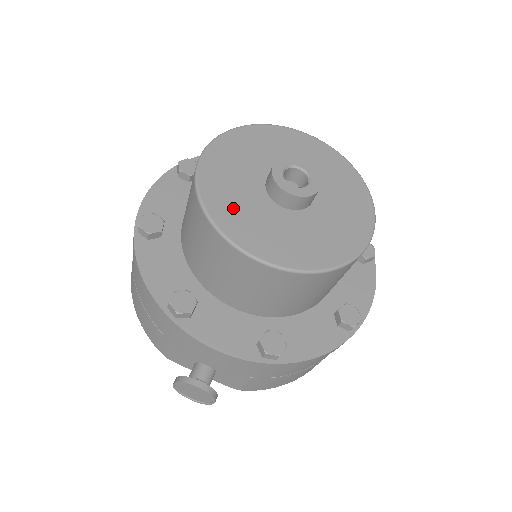
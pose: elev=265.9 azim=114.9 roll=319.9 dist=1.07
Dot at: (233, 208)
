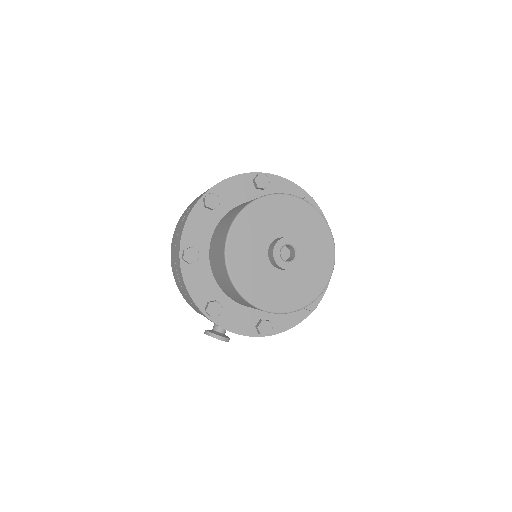
Dot at: (248, 276)
